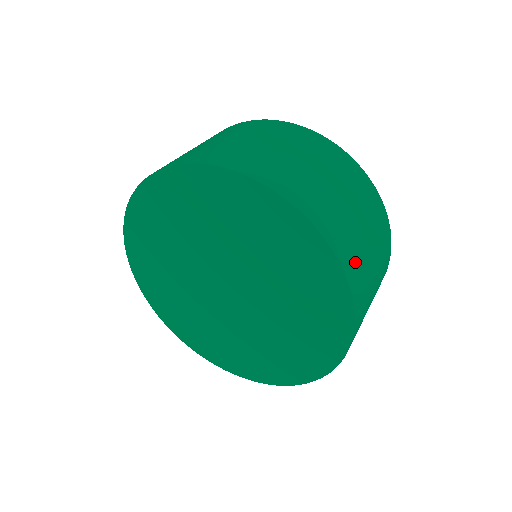
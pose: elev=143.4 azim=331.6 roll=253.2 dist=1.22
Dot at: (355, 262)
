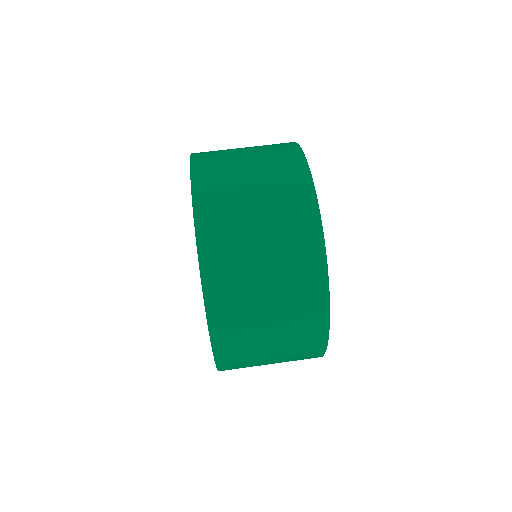
Dot at: occluded
